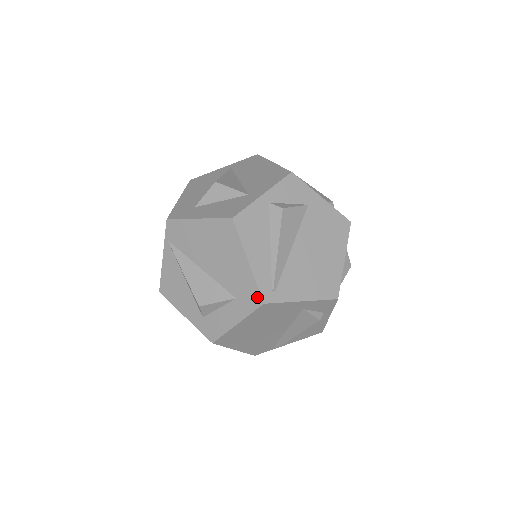
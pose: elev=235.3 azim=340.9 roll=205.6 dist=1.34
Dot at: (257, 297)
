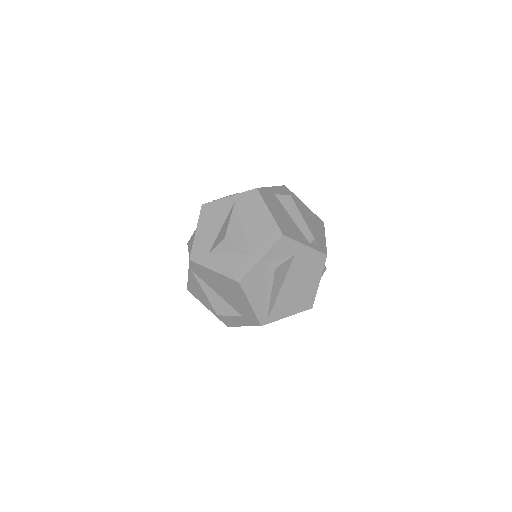
Dot at: (257, 322)
